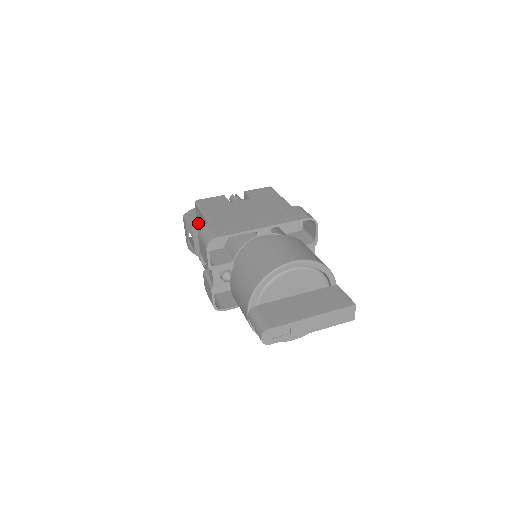
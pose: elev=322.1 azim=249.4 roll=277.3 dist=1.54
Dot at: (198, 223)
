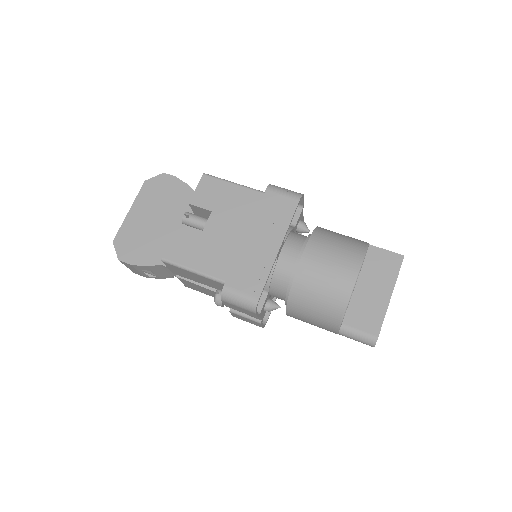
Dot at: (176, 272)
